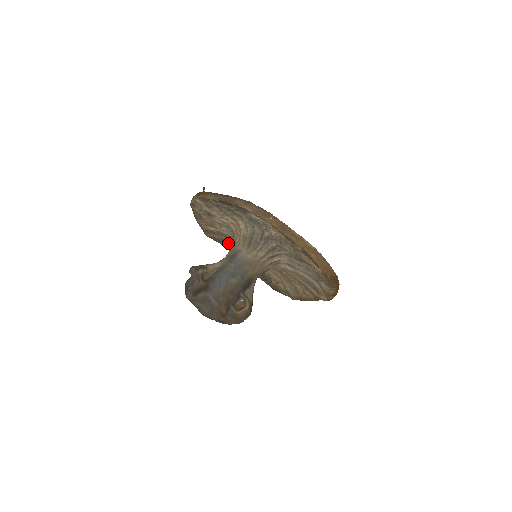
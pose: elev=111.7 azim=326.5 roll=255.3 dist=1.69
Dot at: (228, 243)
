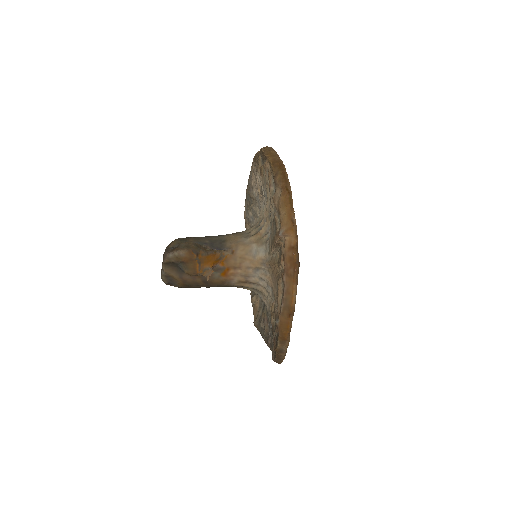
Dot at: (263, 312)
